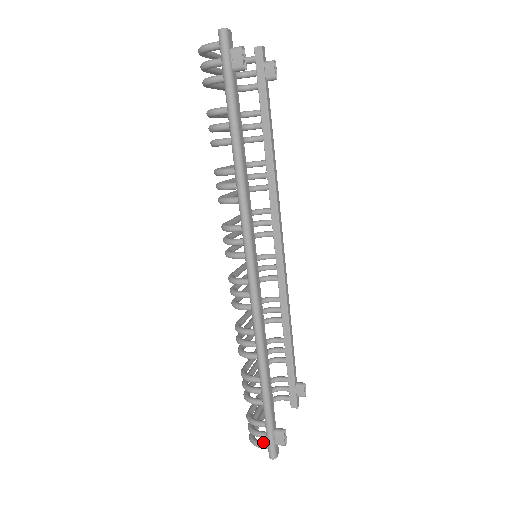
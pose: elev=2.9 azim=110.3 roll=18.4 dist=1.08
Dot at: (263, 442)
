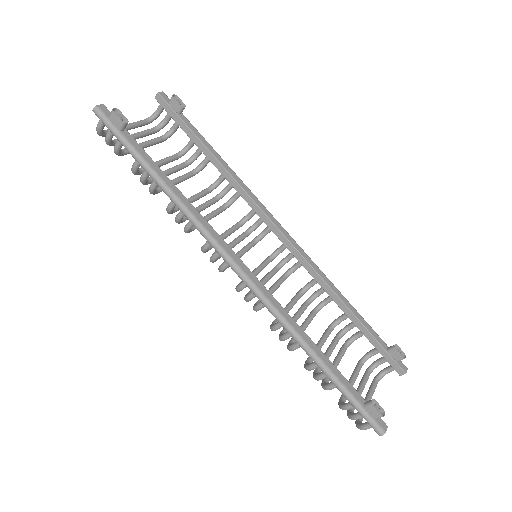
Dot at: (365, 423)
